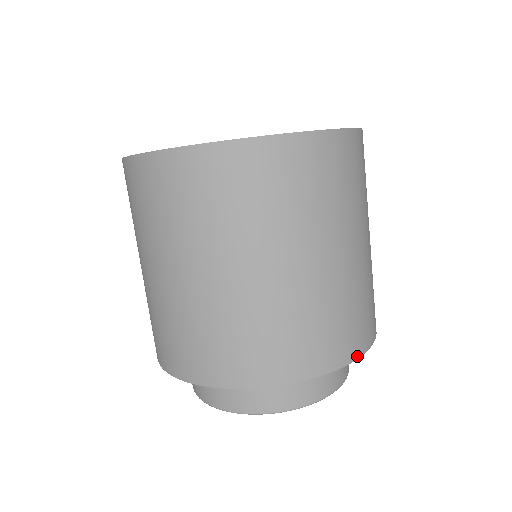
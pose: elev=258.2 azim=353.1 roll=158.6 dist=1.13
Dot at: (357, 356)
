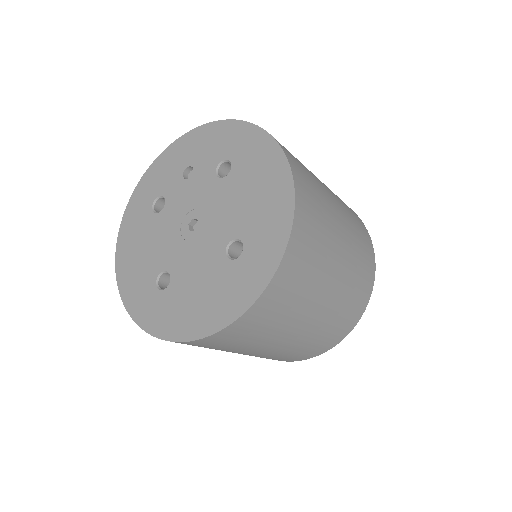
Dot at: (373, 281)
